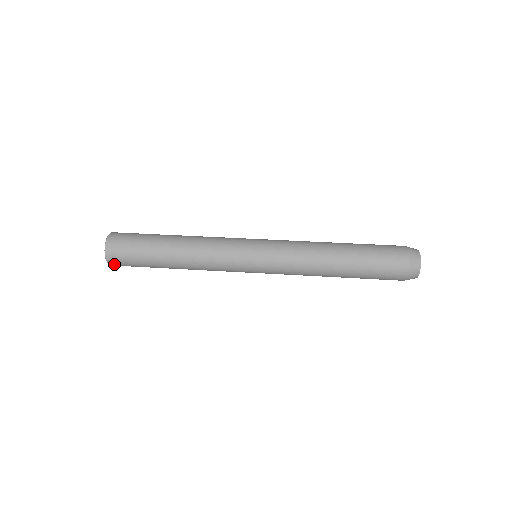
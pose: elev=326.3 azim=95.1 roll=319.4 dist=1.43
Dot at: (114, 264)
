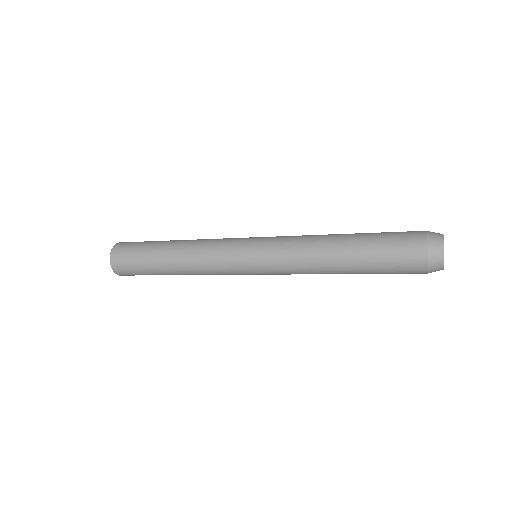
Dot at: (115, 261)
